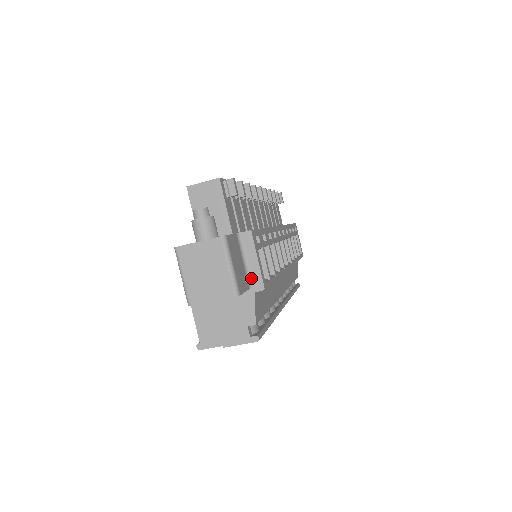
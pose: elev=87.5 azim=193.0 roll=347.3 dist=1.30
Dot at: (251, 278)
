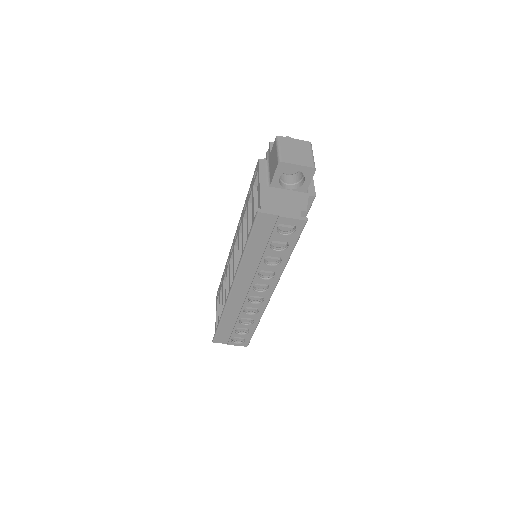
Dot at: (308, 188)
